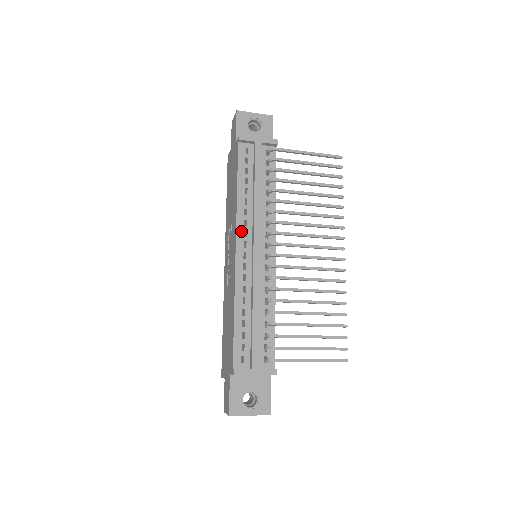
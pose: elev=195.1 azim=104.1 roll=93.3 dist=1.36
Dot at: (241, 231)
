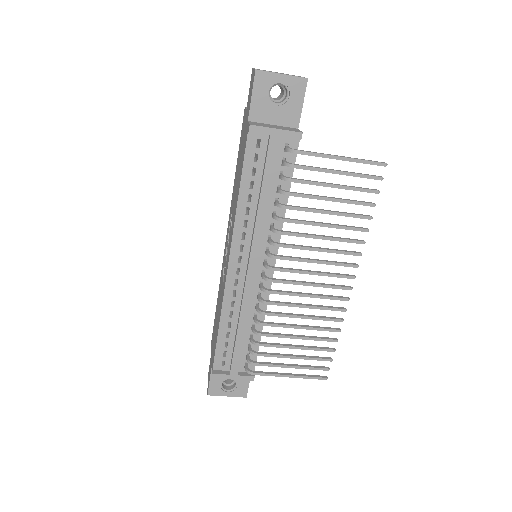
Dot at: (237, 245)
